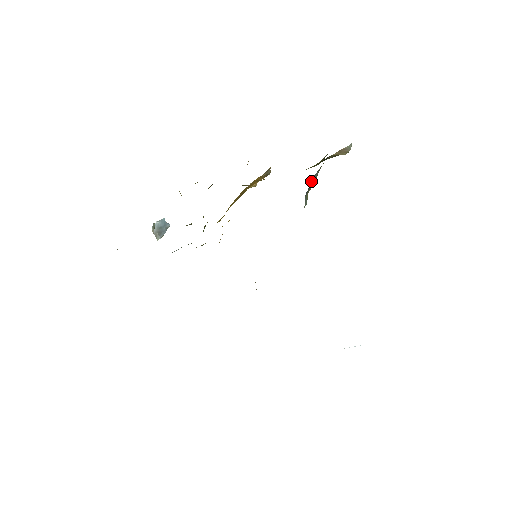
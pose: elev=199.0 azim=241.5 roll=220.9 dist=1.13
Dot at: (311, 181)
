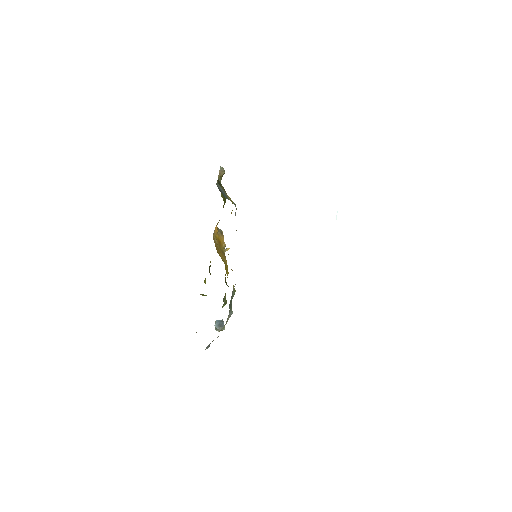
Dot at: occluded
